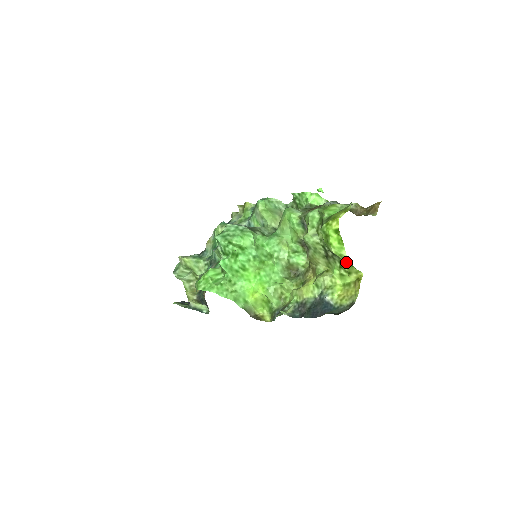
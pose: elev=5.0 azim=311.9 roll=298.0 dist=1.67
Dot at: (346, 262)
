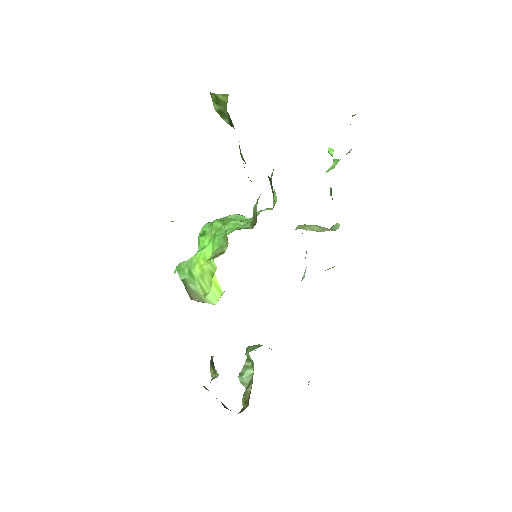
Dot at: (219, 104)
